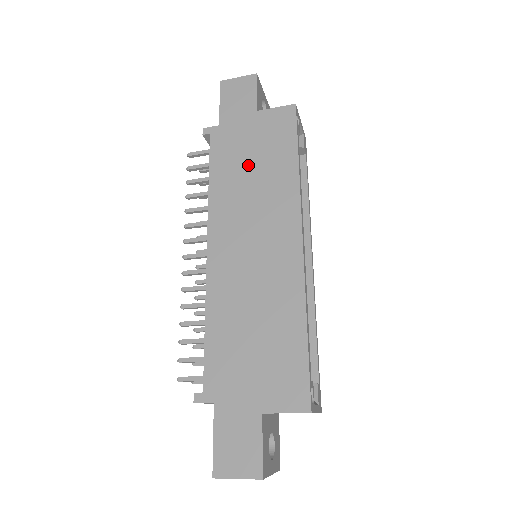
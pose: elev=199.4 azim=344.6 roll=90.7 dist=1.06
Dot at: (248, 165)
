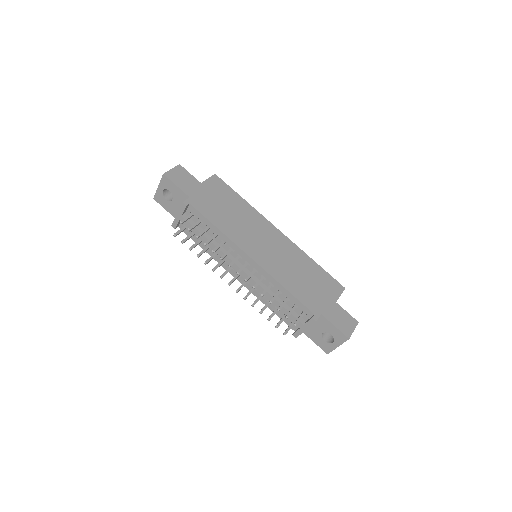
Dot at: (226, 211)
